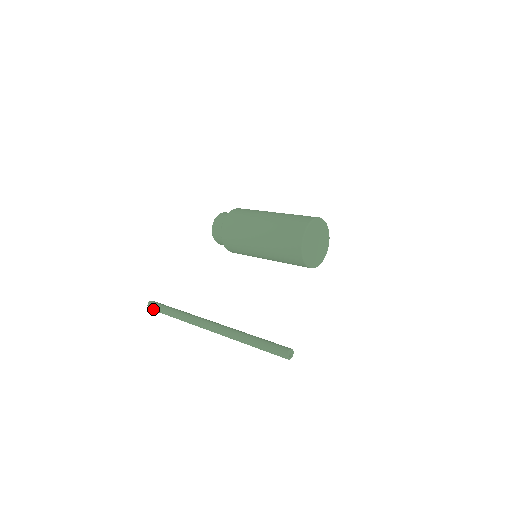
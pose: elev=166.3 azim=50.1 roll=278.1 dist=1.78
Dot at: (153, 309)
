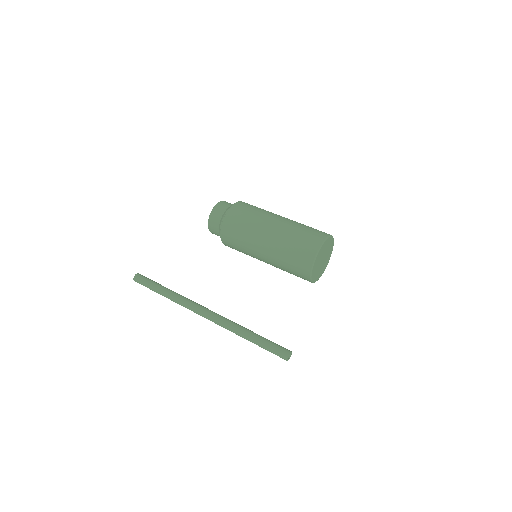
Dot at: occluded
